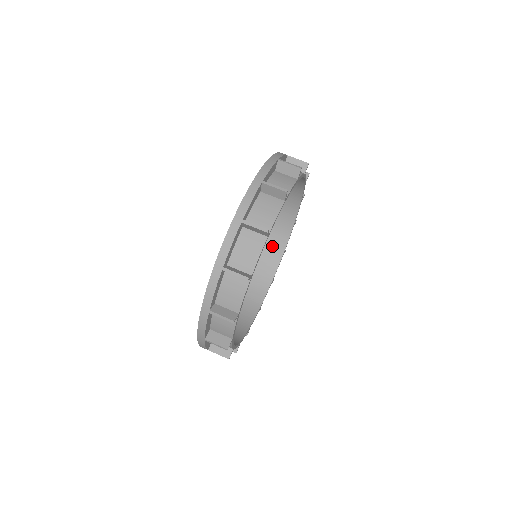
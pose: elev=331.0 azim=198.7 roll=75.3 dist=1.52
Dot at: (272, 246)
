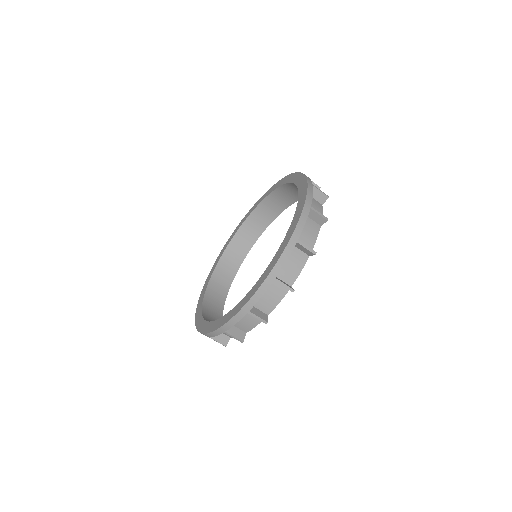
Dot at: (259, 219)
